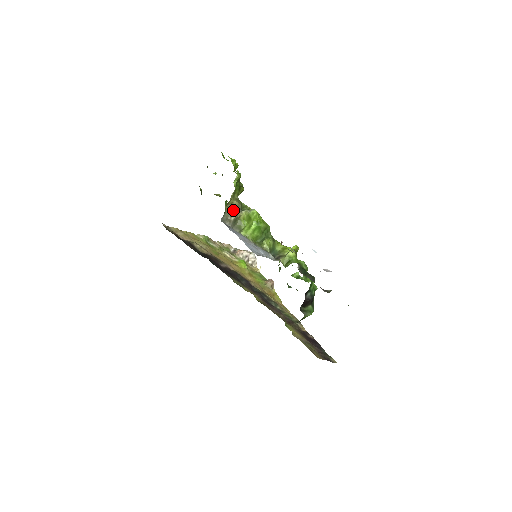
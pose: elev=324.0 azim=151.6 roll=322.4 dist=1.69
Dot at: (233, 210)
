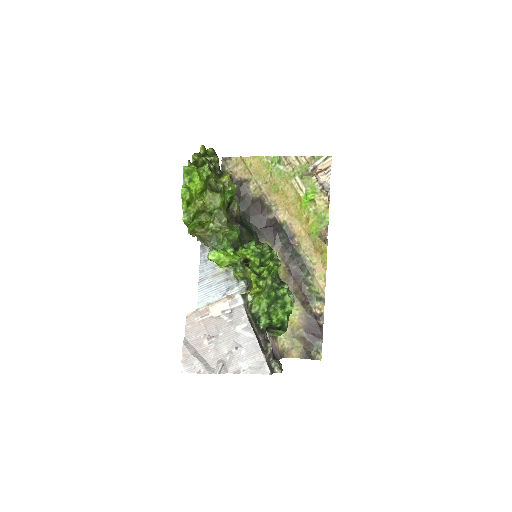
Dot at: (203, 240)
